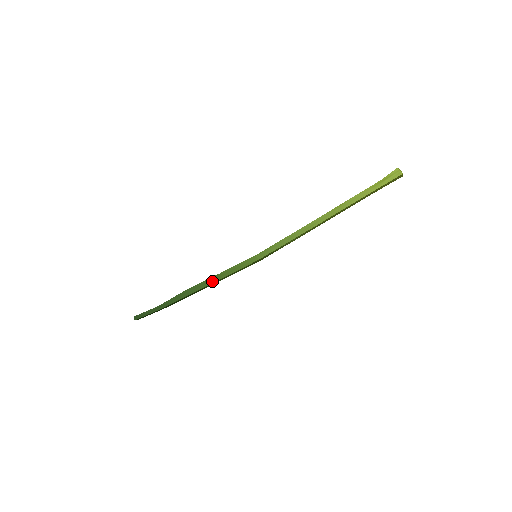
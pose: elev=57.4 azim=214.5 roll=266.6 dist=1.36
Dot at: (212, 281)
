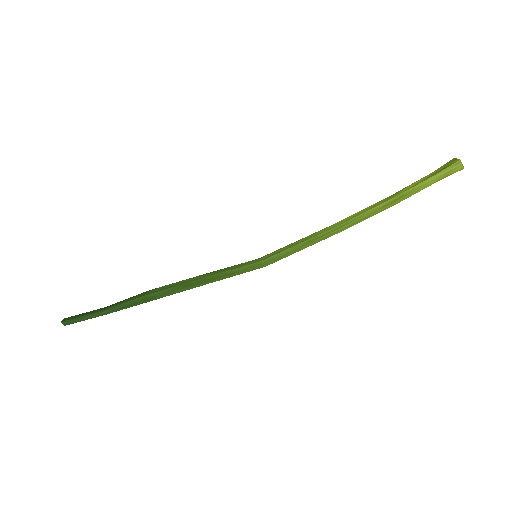
Dot at: (192, 286)
